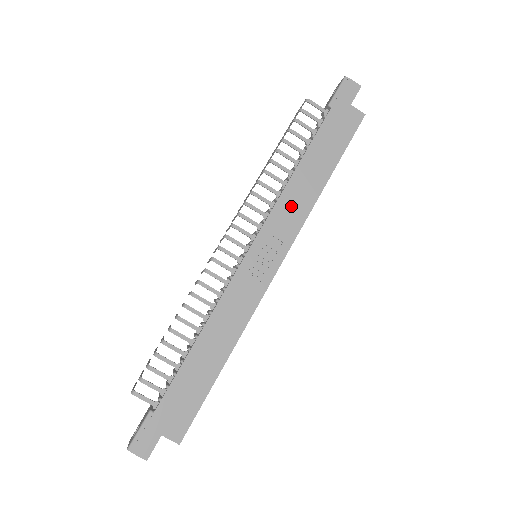
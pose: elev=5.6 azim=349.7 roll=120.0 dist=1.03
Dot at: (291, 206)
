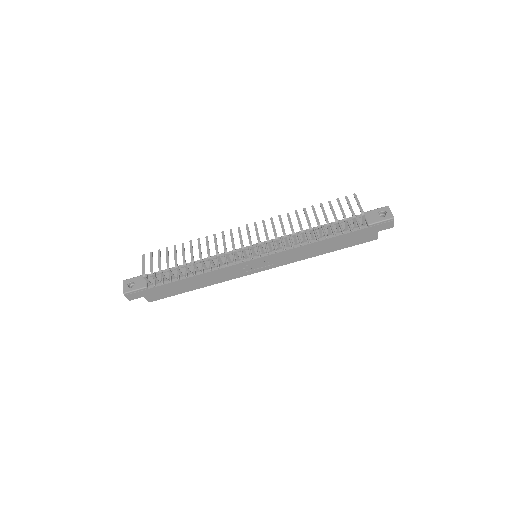
Dot at: (295, 254)
